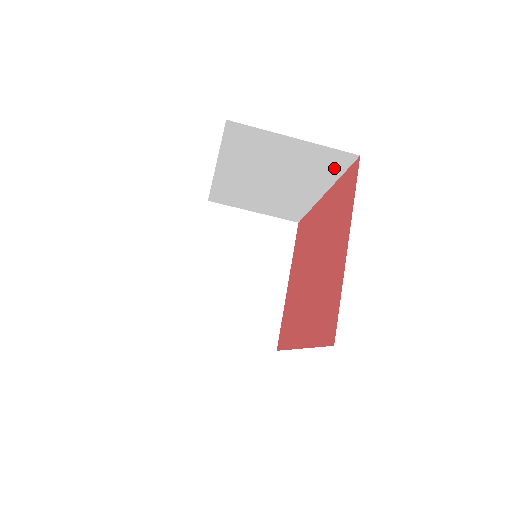
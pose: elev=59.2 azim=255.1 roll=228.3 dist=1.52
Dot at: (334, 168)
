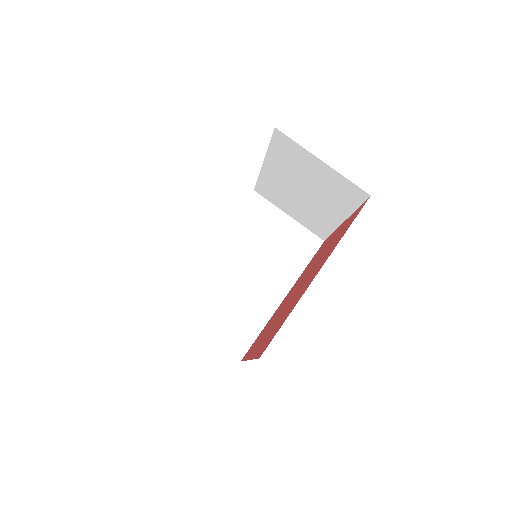
Dot at: (304, 255)
